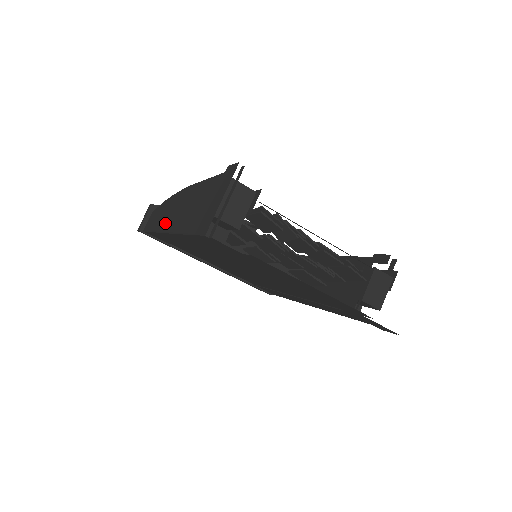
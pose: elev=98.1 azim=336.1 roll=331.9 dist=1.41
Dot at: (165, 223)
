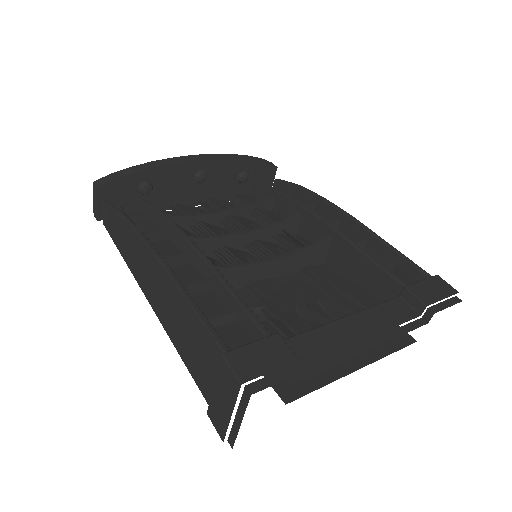
Dot at: (140, 279)
